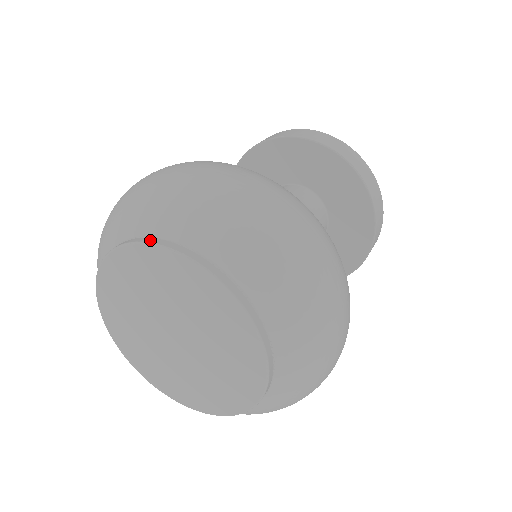
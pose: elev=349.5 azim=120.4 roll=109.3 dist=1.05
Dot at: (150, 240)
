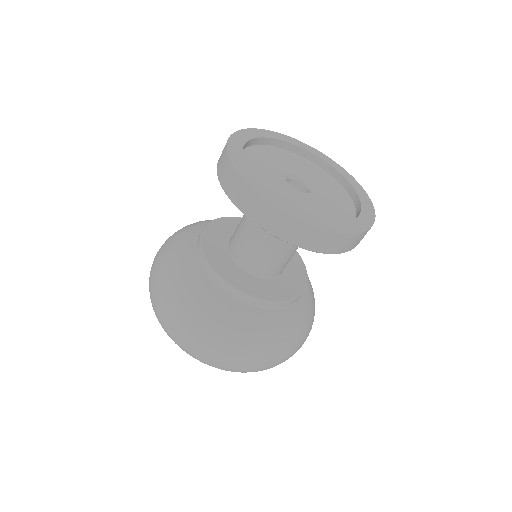
Dot at: occluded
